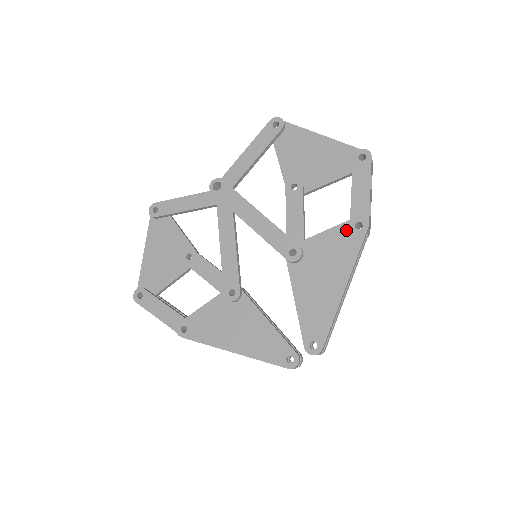
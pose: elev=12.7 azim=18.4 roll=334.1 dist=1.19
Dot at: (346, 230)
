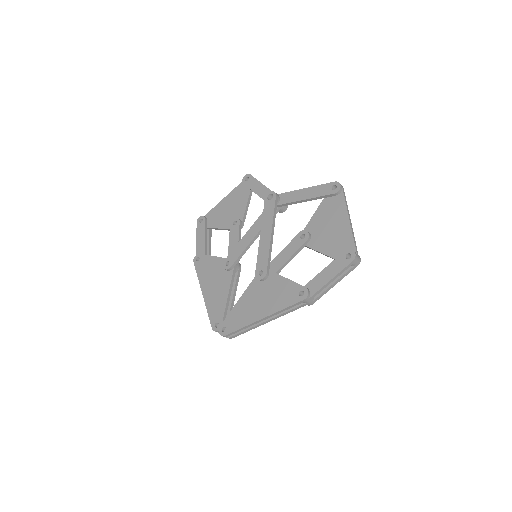
Dot at: (294, 289)
